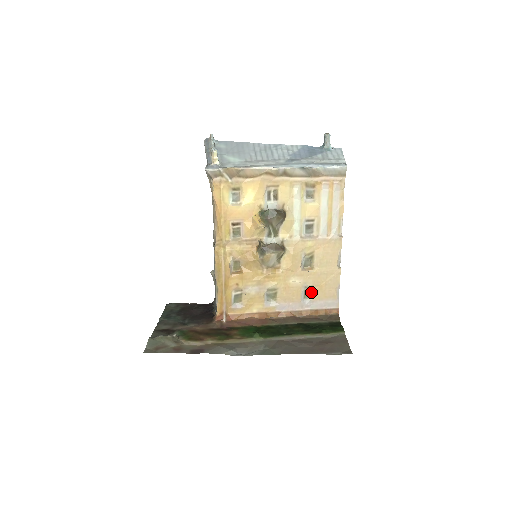
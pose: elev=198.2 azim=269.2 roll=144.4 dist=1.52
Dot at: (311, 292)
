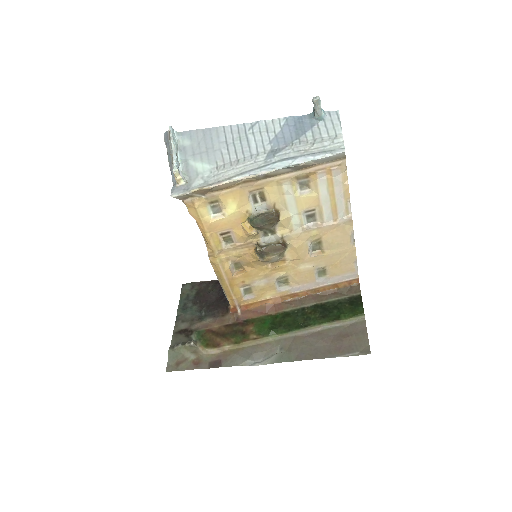
Dot at: (325, 271)
